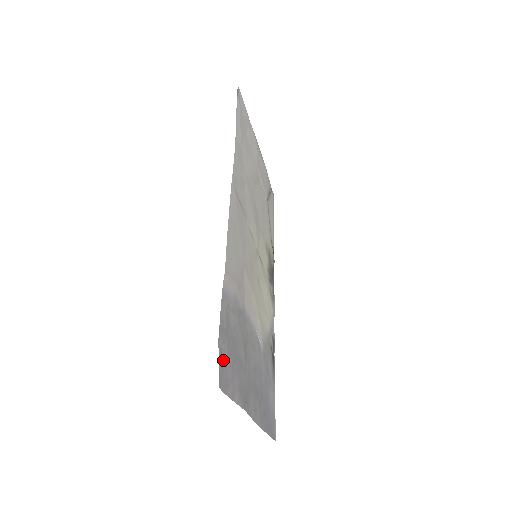
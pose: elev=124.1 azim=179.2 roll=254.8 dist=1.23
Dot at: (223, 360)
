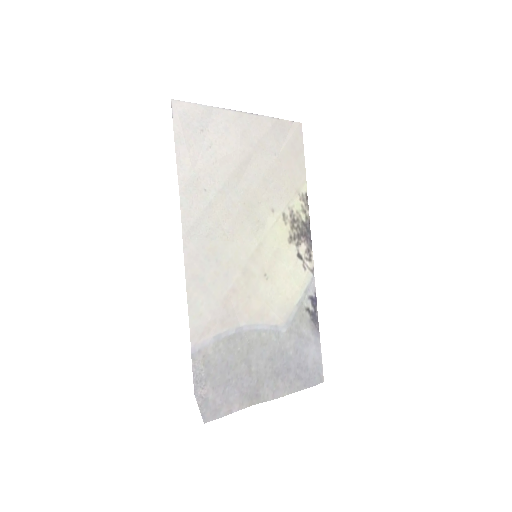
Dot at: (206, 400)
